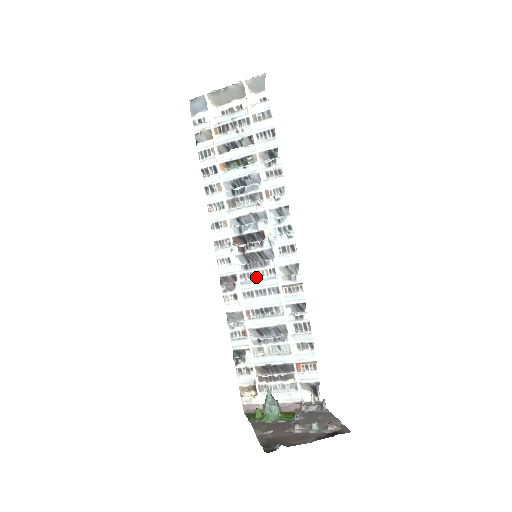
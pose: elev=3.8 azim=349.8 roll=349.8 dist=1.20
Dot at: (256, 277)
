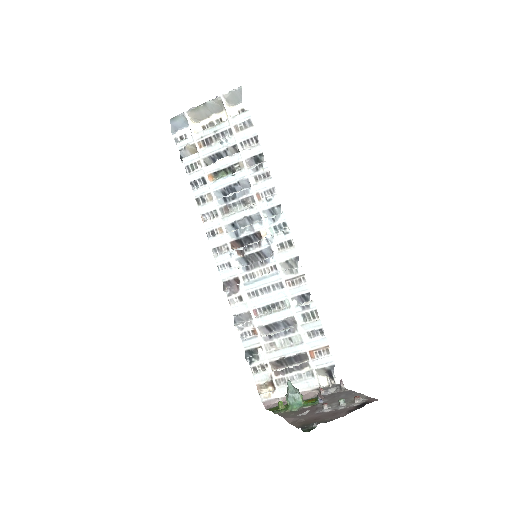
Dot at: (258, 276)
